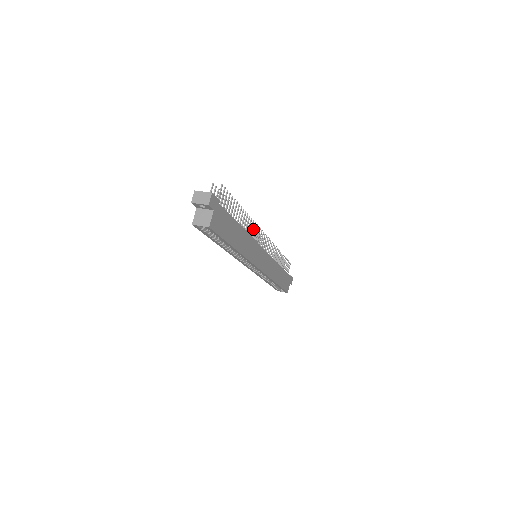
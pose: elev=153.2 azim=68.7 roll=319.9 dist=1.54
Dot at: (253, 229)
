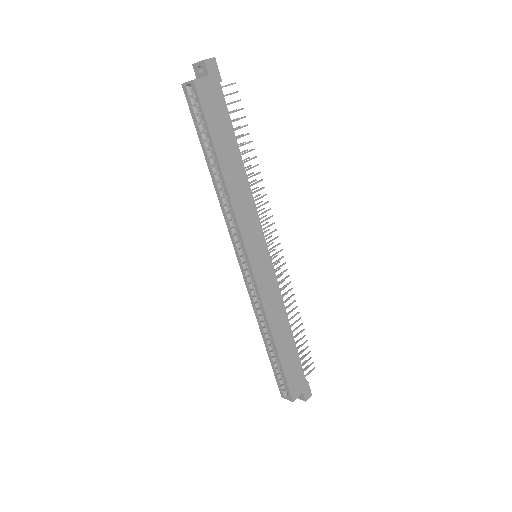
Dot at: (262, 204)
